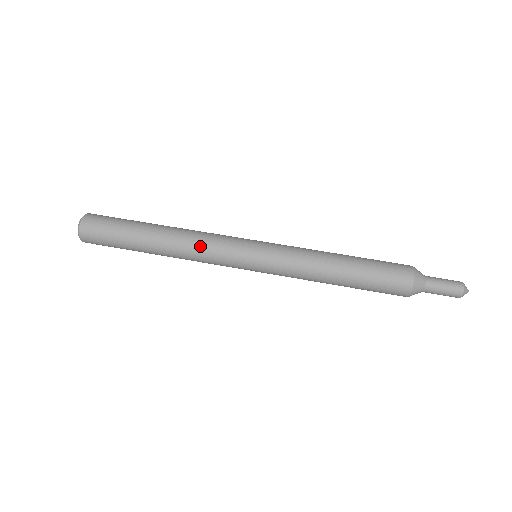
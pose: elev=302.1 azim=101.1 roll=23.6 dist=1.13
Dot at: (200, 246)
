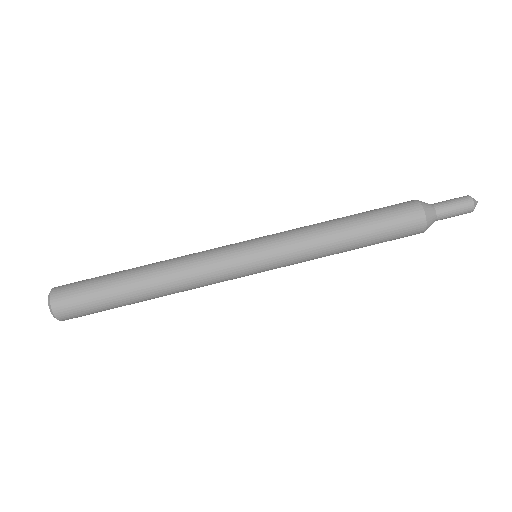
Dot at: (199, 285)
